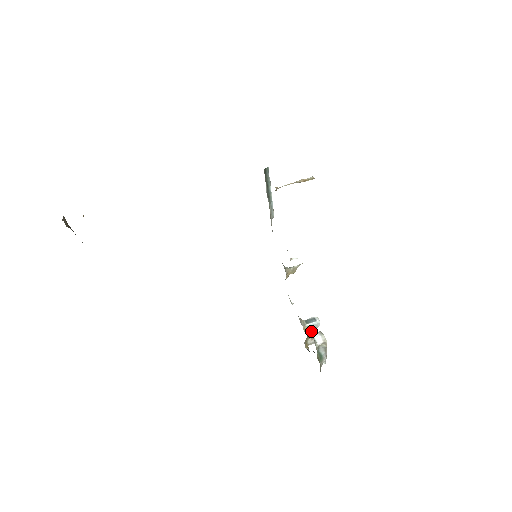
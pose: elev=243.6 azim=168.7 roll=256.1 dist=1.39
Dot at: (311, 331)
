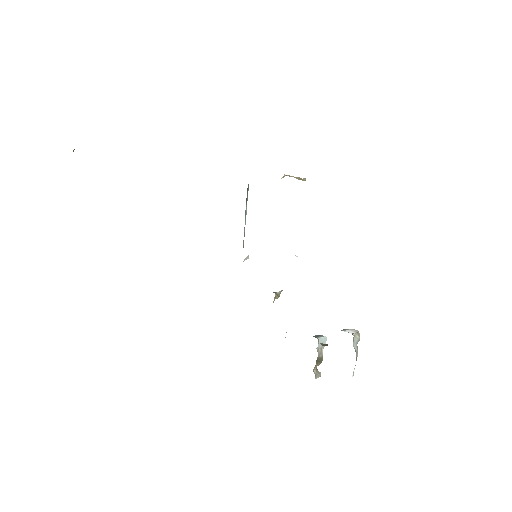
Dot at: (319, 352)
